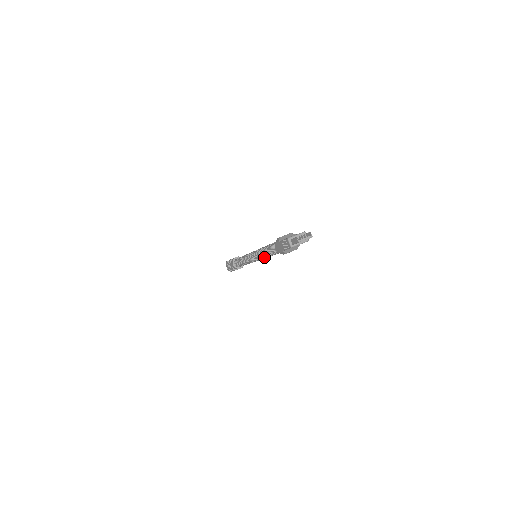
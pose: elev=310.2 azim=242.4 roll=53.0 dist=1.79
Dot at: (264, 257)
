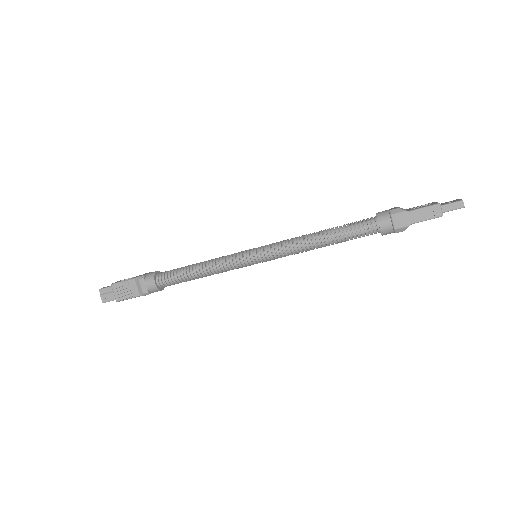
Dot at: (305, 250)
